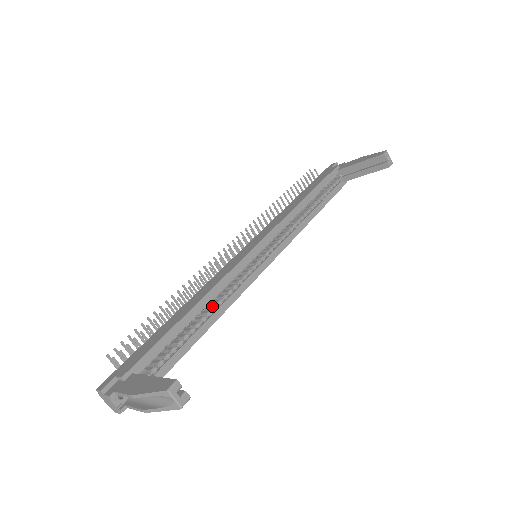
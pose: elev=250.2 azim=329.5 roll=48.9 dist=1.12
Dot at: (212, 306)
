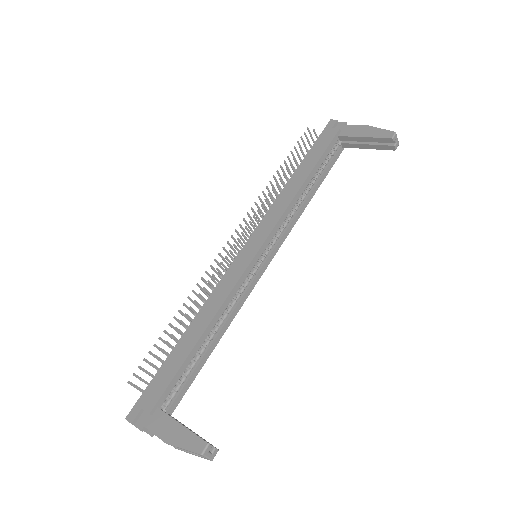
Dot at: (219, 322)
